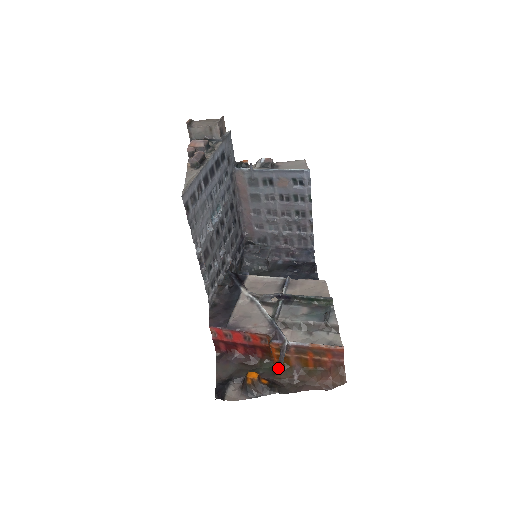
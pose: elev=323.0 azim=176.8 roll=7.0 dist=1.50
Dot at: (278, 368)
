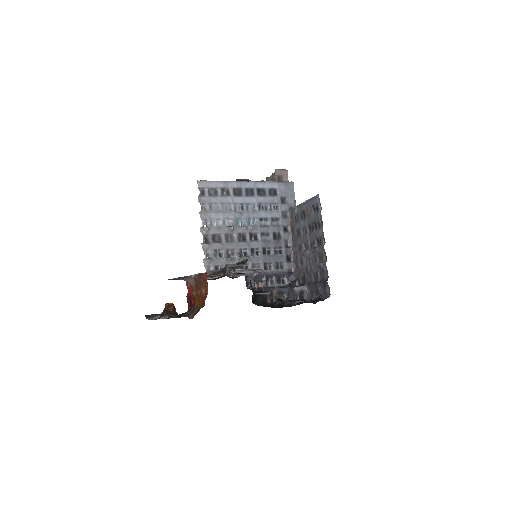
Dot at: occluded
